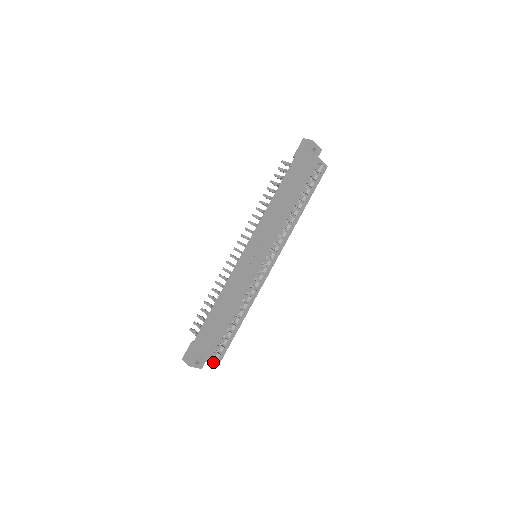
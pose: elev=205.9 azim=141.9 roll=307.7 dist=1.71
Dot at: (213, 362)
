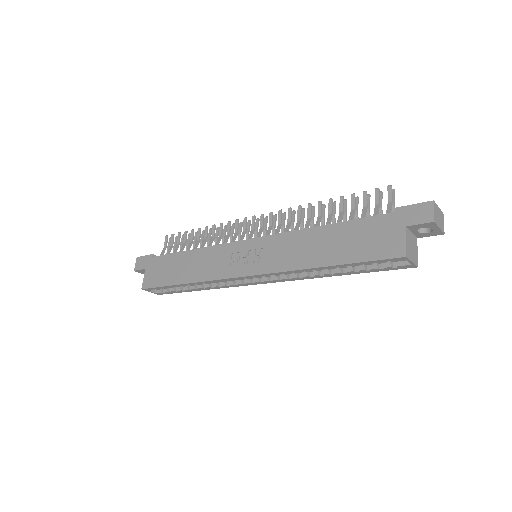
Dot at: (151, 292)
